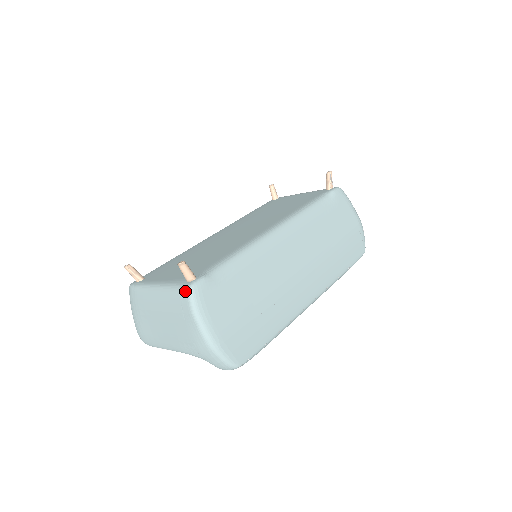
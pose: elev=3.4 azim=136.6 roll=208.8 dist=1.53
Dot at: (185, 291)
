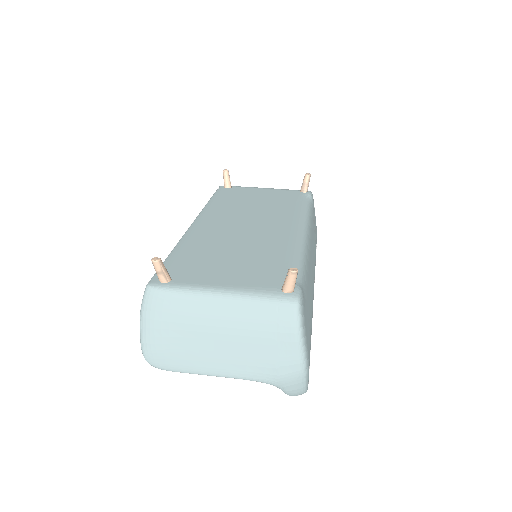
Dot at: (290, 305)
